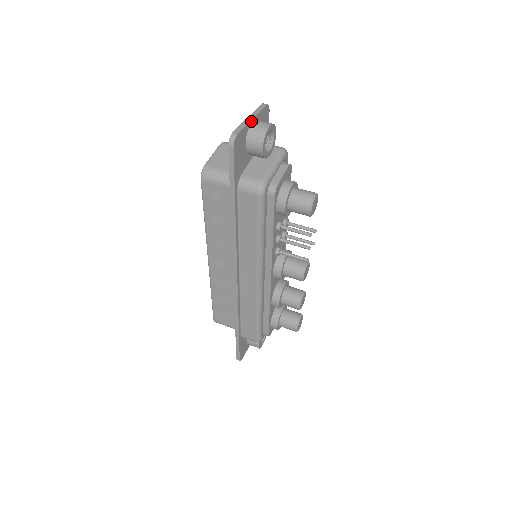
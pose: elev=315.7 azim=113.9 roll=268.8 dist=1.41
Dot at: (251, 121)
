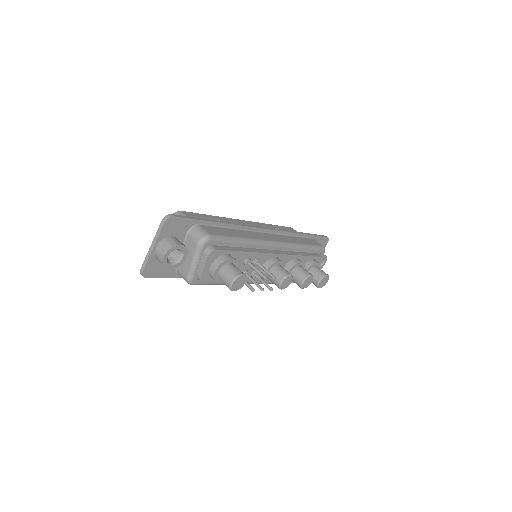
Dot at: (153, 250)
